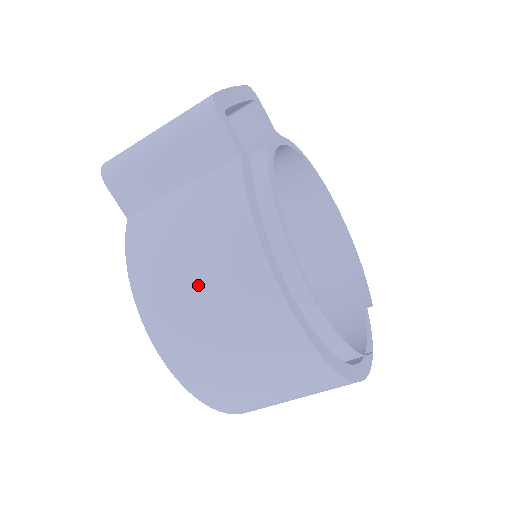
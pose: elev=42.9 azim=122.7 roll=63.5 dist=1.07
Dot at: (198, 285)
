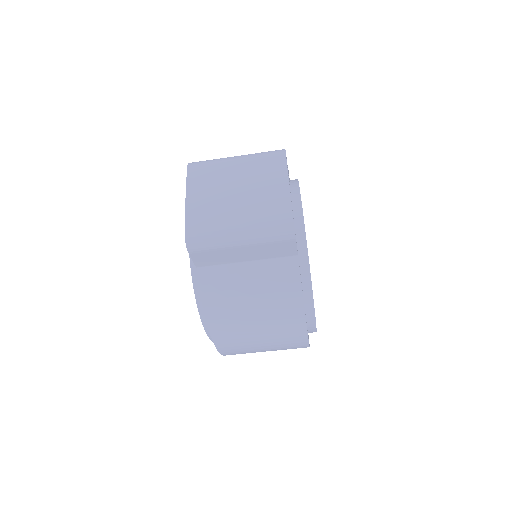
Dot at: (258, 327)
